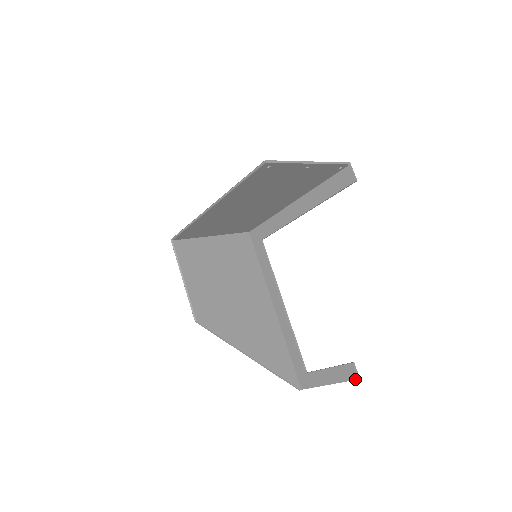
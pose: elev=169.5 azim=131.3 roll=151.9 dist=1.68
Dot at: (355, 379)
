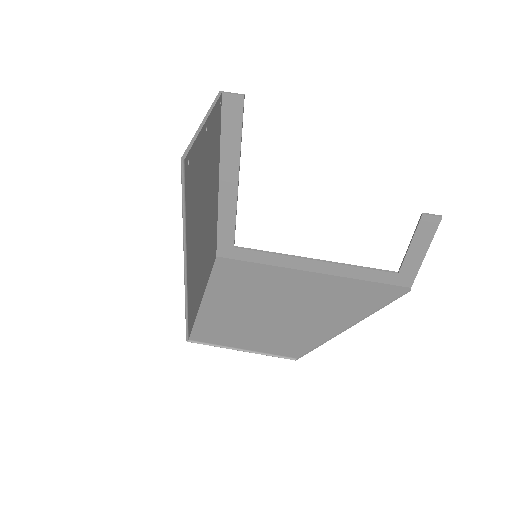
Dot at: (440, 221)
